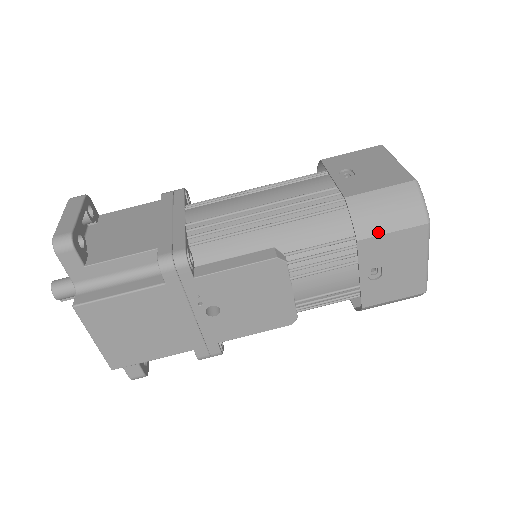
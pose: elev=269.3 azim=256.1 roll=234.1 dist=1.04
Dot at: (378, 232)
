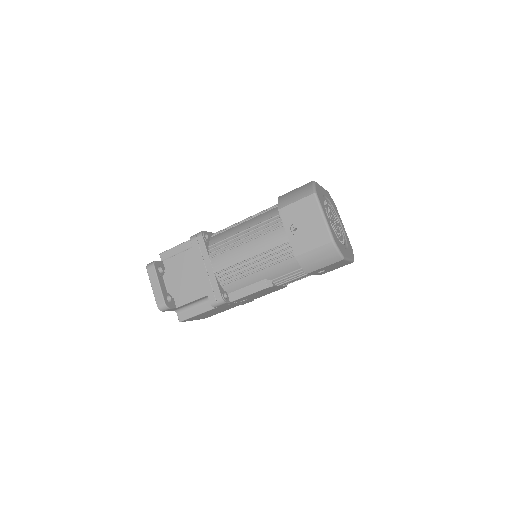
Dot at: (317, 269)
